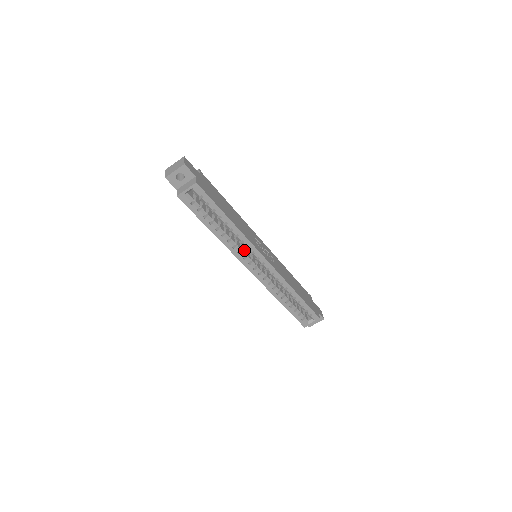
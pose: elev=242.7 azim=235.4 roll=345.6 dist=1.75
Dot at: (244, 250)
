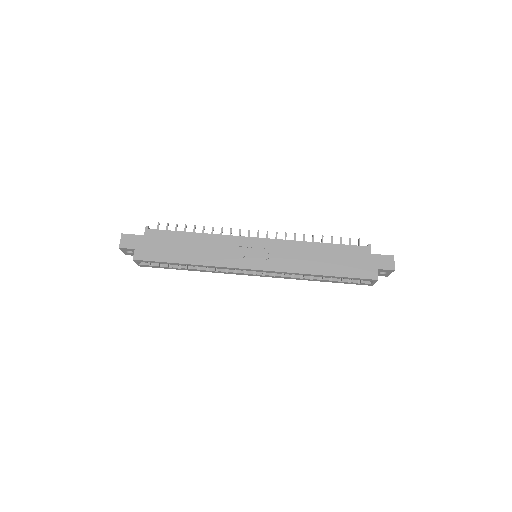
Dot at: occluded
